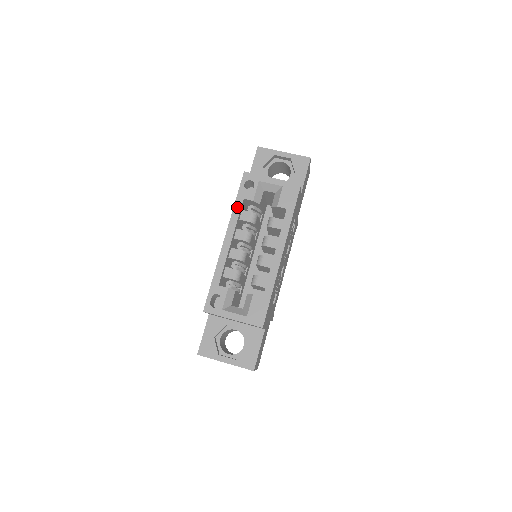
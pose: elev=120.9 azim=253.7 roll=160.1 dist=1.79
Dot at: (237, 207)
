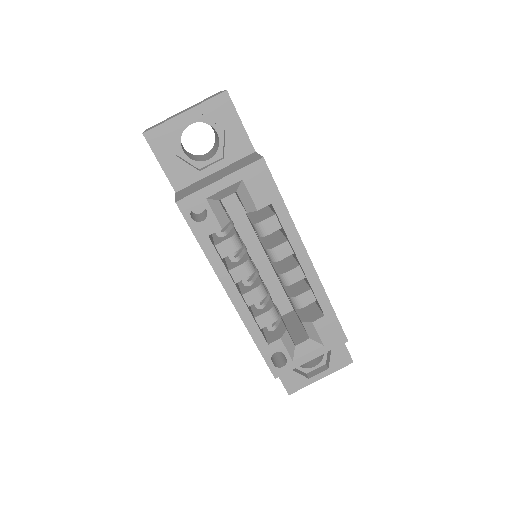
Dot at: (210, 252)
